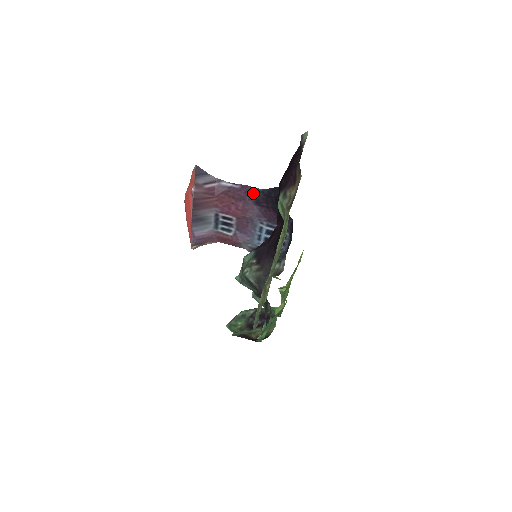
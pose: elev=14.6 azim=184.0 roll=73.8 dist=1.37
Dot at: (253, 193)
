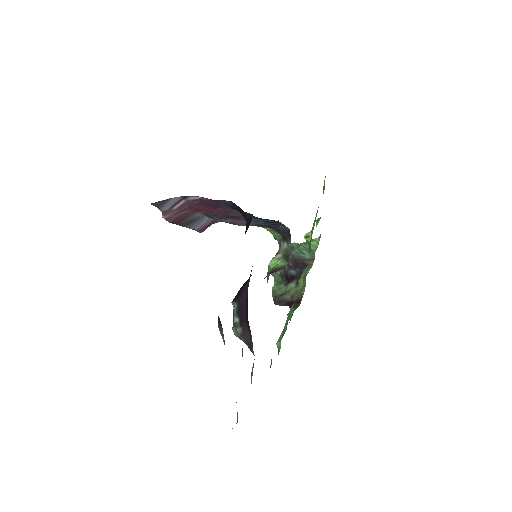
Dot at: (225, 203)
